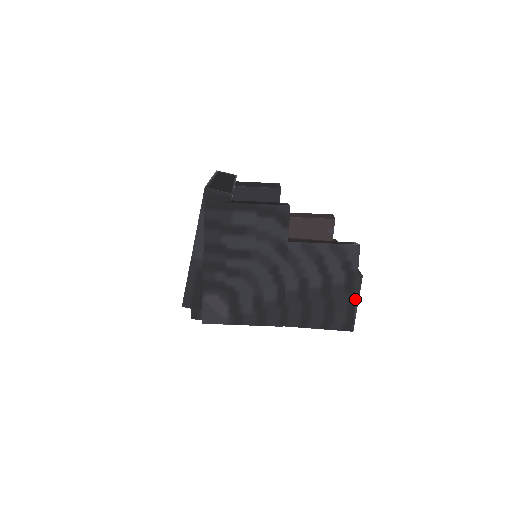
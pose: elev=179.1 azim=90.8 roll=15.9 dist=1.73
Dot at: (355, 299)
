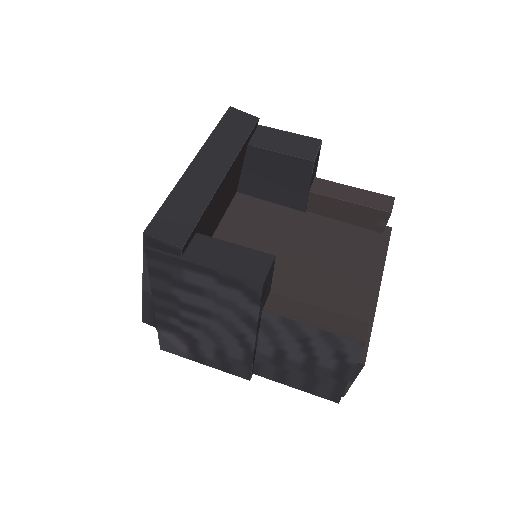
Dot at: (345, 386)
